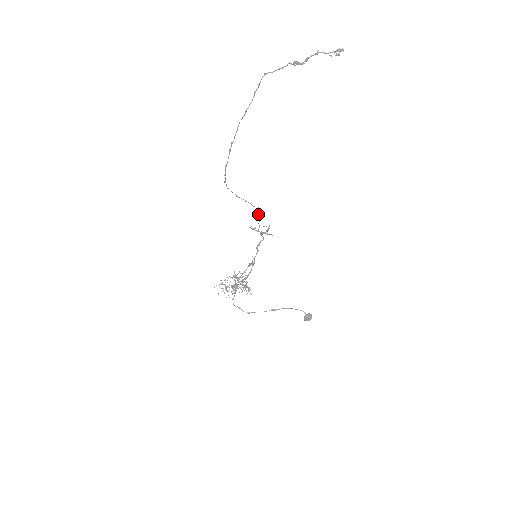
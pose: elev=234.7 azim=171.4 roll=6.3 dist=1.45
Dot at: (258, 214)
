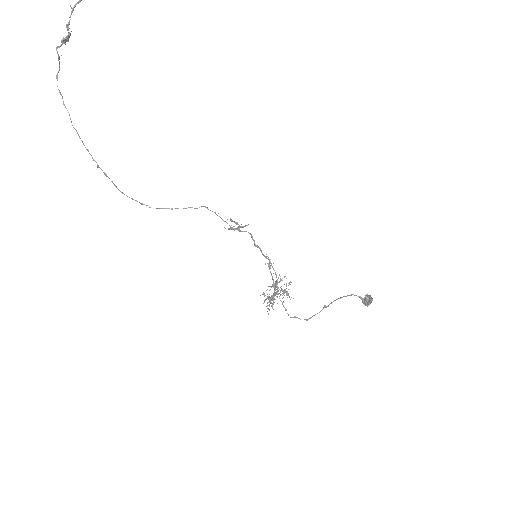
Dot at: occluded
